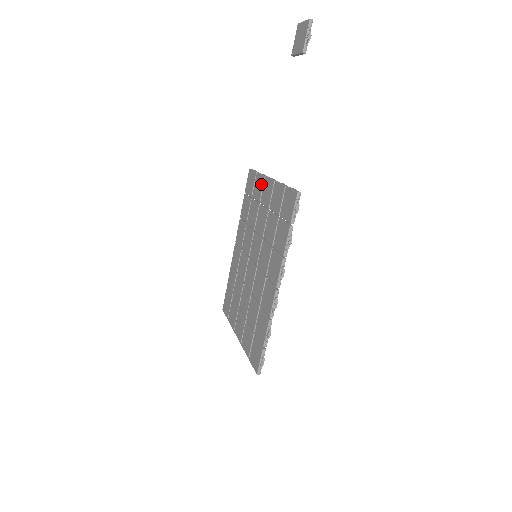
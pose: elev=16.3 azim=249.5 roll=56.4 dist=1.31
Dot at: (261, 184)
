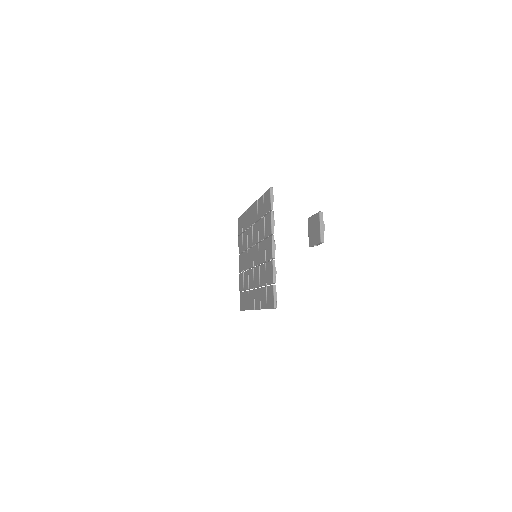
Dot at: (269, 231)
